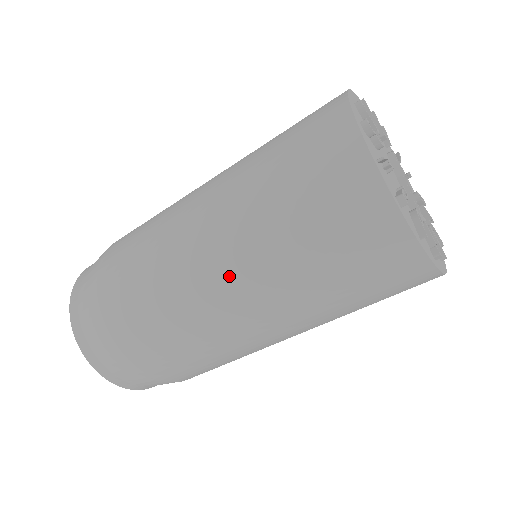
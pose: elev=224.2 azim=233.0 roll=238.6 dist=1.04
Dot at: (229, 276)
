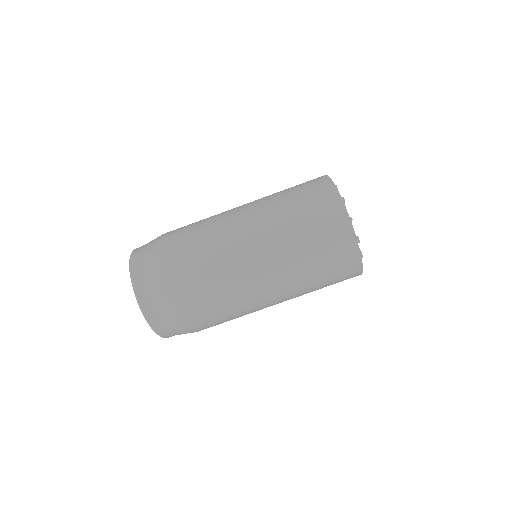
Dot at: (249, 222)
